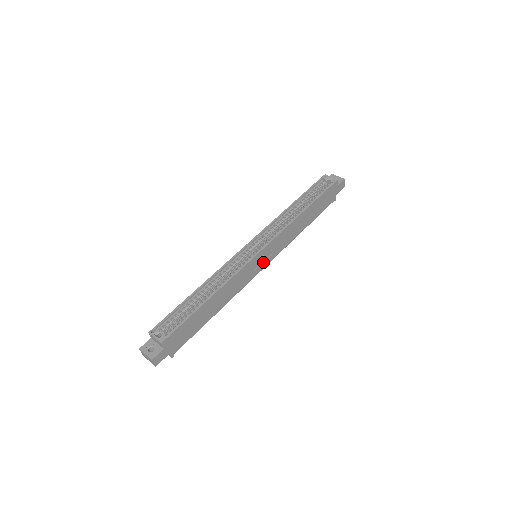
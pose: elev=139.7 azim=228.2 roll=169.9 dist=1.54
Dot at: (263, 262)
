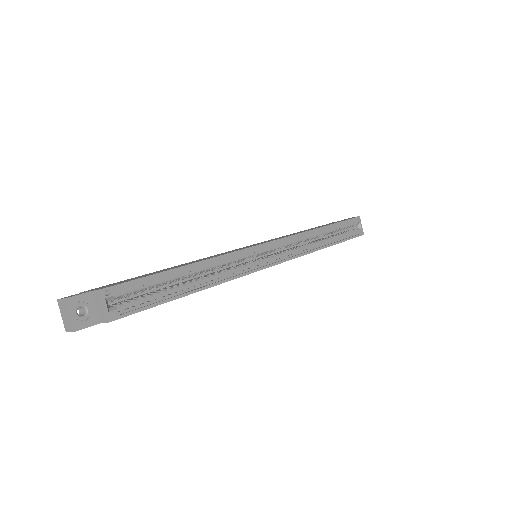
Dot at: occluded
